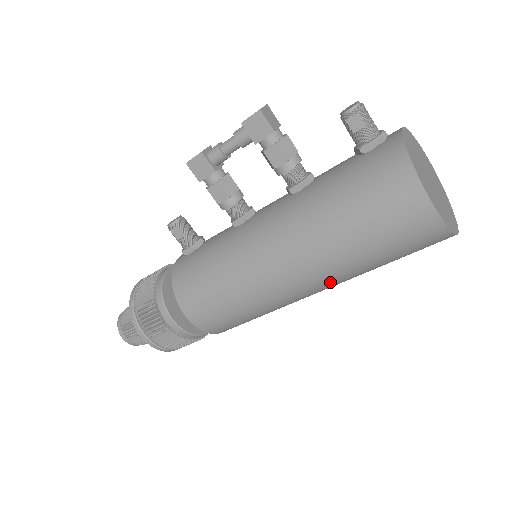
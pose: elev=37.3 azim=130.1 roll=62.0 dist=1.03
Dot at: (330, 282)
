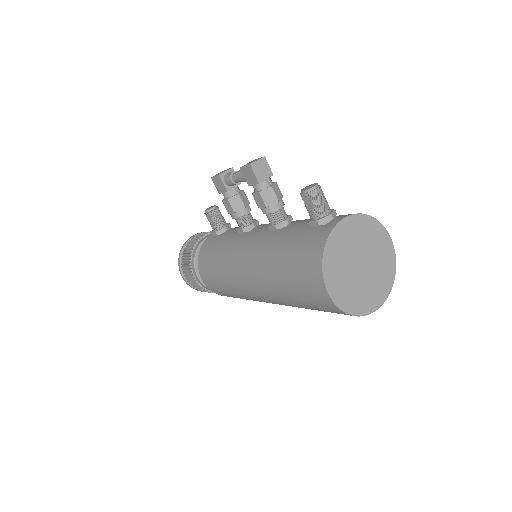
Dot at: (281, 304)
